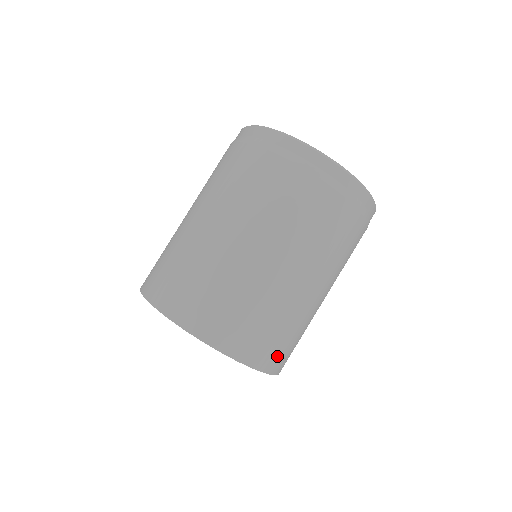
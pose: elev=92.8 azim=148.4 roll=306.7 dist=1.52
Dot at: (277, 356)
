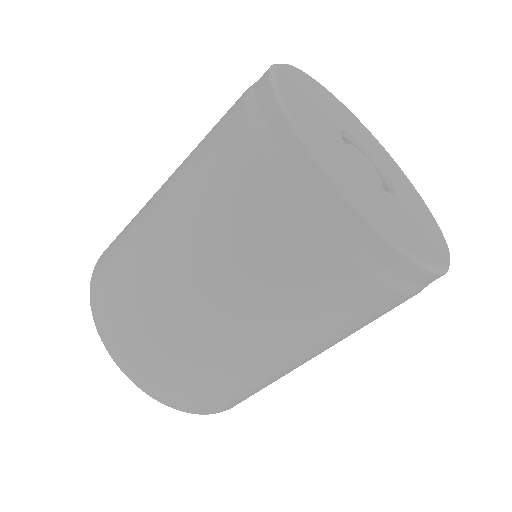
Dot at: occluded
